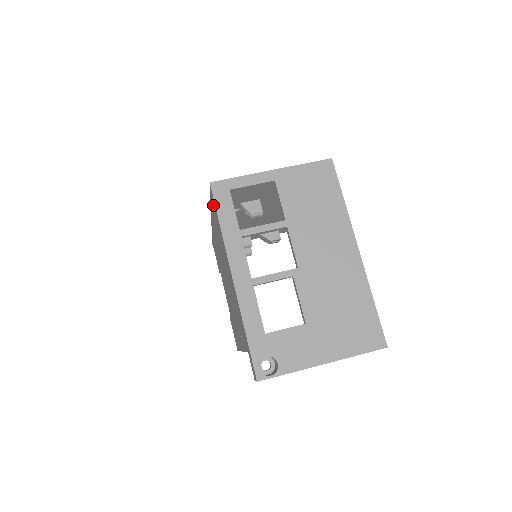
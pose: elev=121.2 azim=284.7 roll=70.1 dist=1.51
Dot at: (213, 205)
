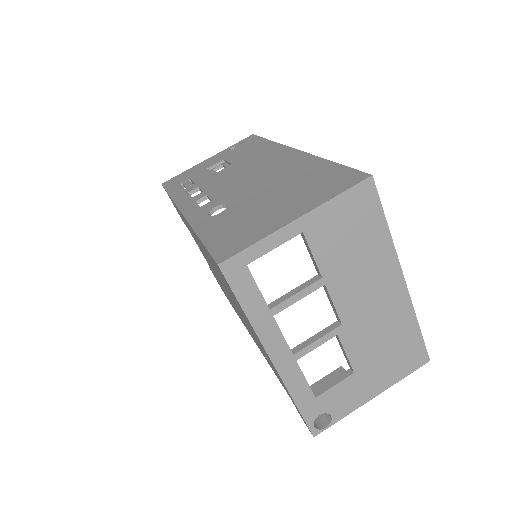
Dot at: occluded
